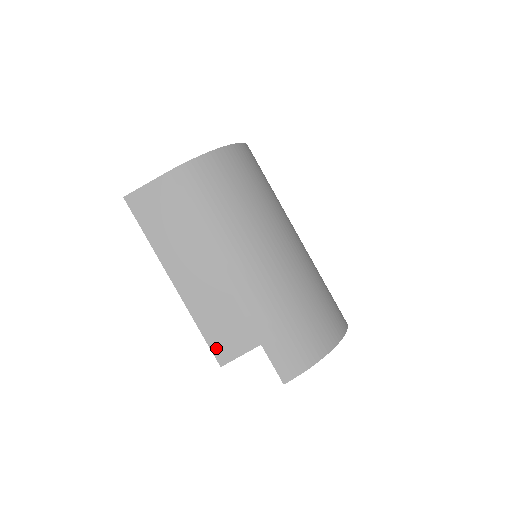
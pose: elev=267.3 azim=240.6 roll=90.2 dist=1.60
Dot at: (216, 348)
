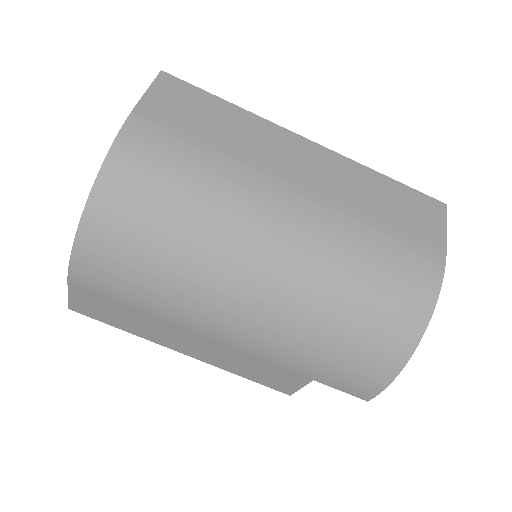
Dot at: (272, 386)
